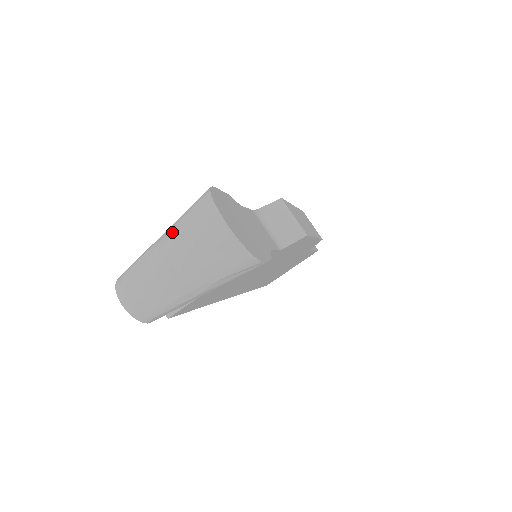
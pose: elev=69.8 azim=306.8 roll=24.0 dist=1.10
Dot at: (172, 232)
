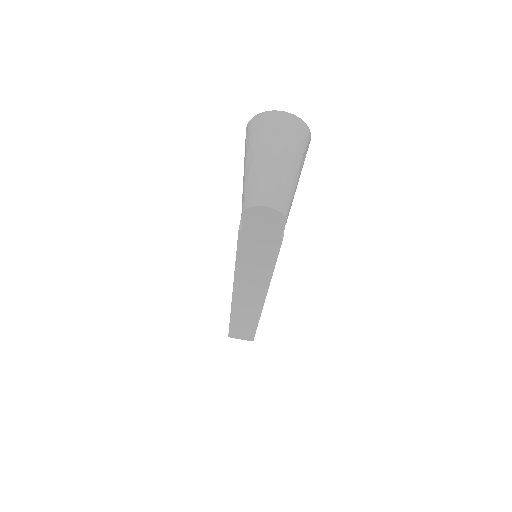
Dot at: (255, 148)
